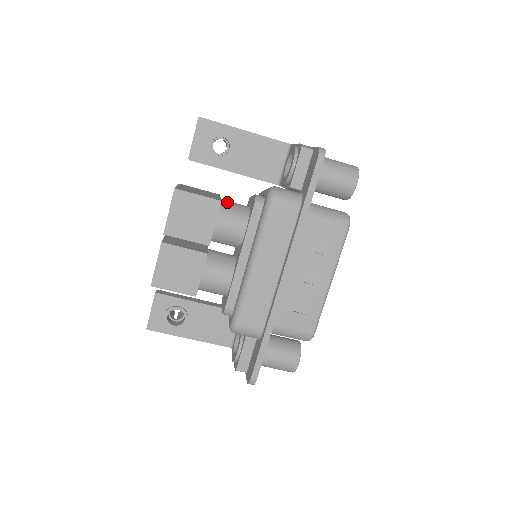
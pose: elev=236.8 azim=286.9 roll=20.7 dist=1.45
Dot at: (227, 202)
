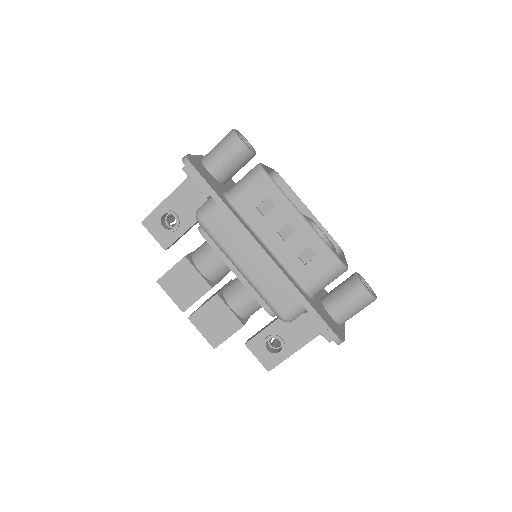
Dot at: (196, 250)
